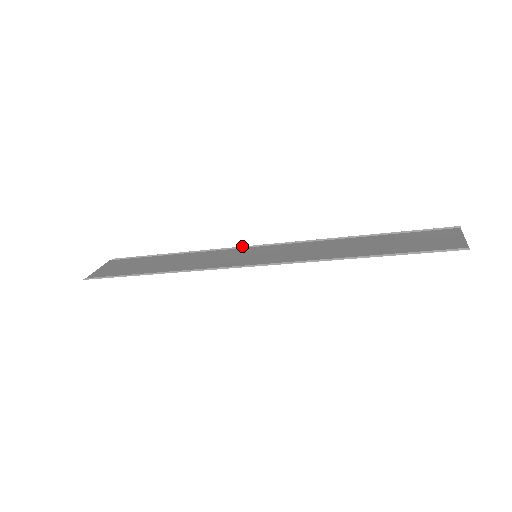
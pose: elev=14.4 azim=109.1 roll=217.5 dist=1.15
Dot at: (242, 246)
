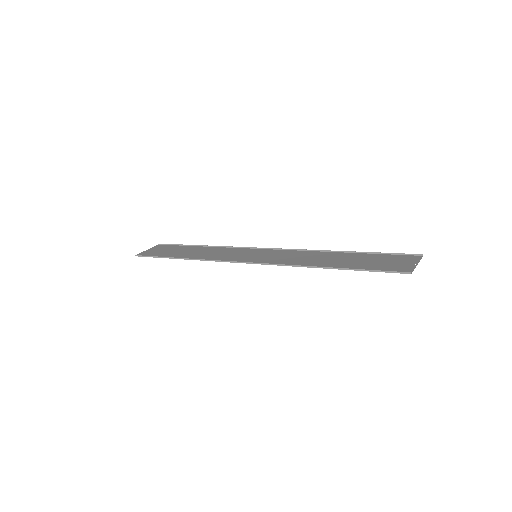
Dot at: (252, 247)
